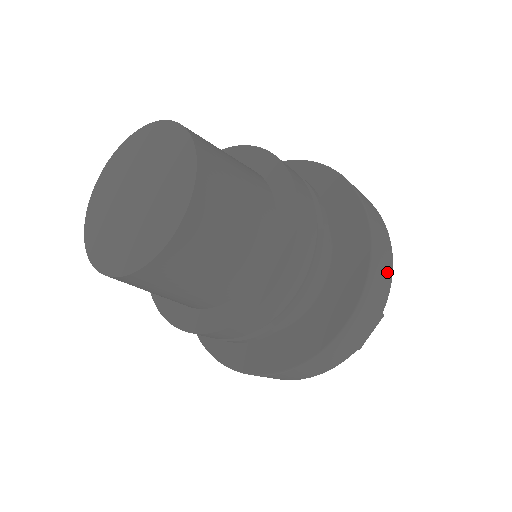
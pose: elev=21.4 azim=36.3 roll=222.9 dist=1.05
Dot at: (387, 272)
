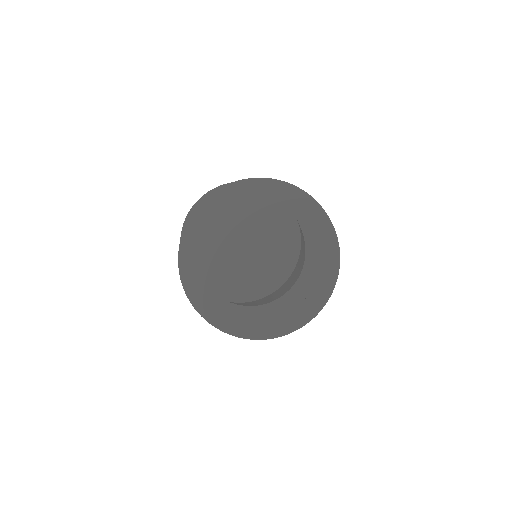
Dot at: occluded
